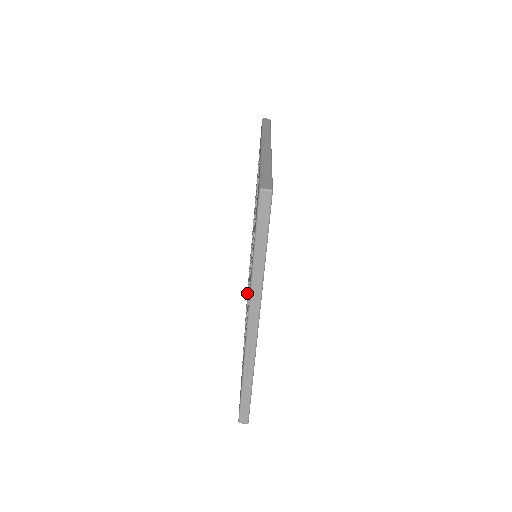
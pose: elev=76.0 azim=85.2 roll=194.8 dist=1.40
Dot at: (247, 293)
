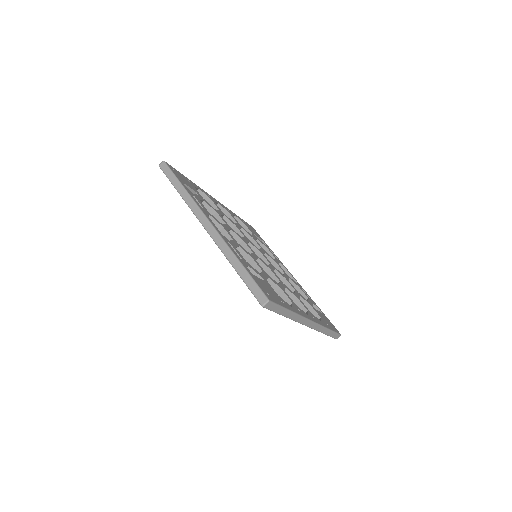
Dot at: occluded
